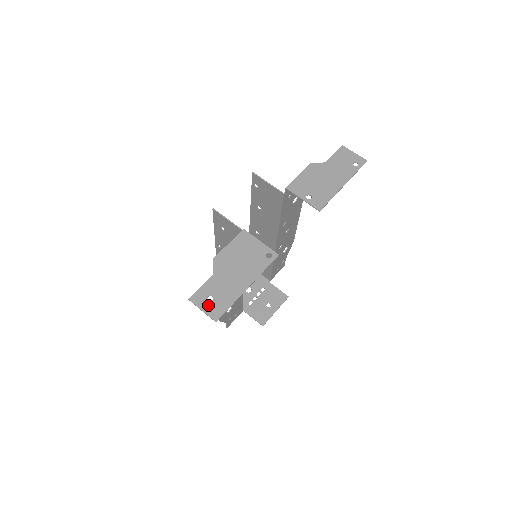
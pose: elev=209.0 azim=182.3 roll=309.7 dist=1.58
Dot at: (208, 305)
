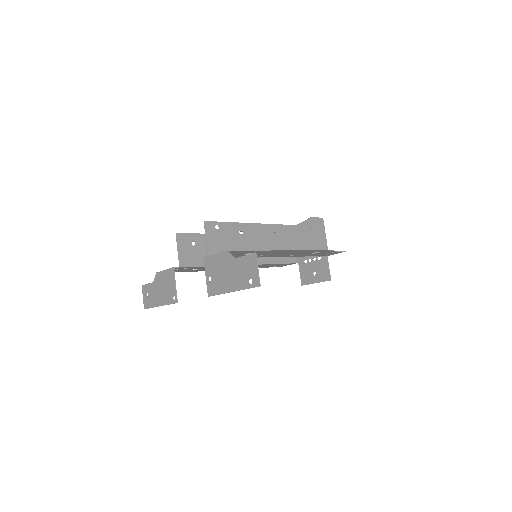
Dot at: (145, 297)
